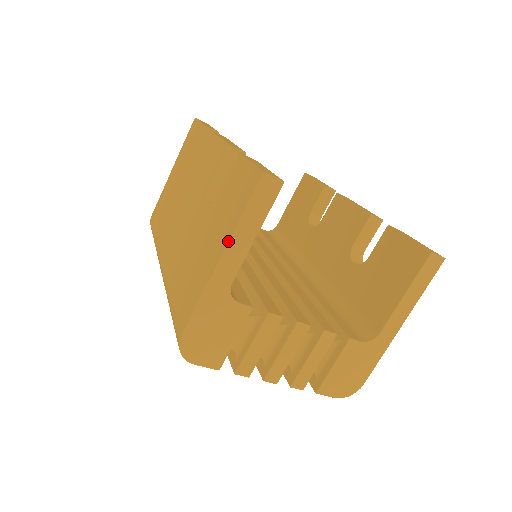
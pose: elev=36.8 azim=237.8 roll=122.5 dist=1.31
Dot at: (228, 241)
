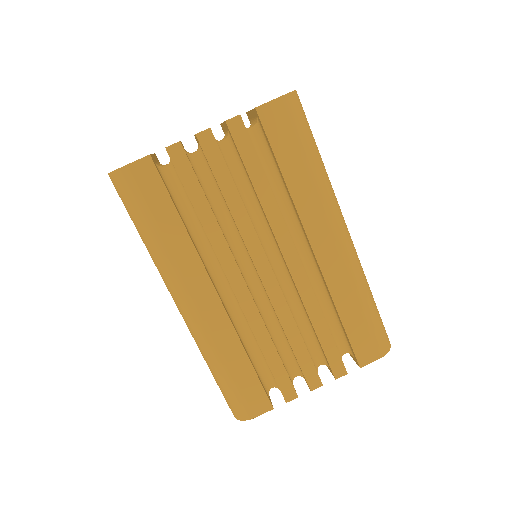
Dot at: occluded
